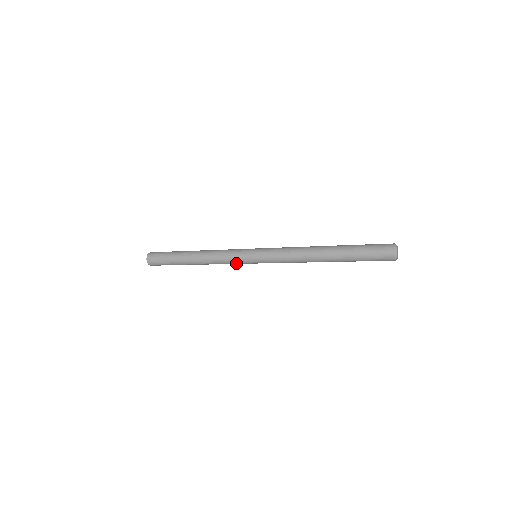
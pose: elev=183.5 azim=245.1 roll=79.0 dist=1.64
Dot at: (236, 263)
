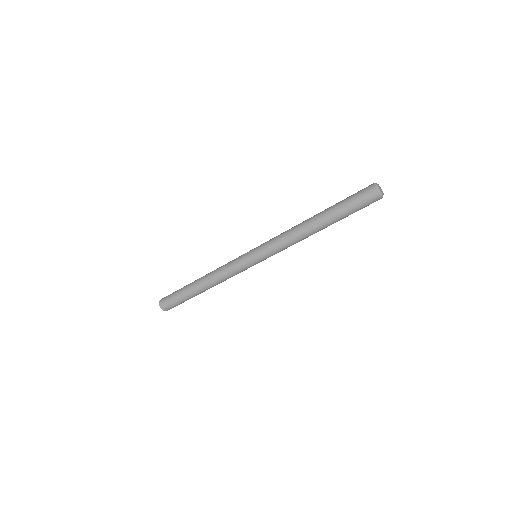
Dot at: (241, 271)
